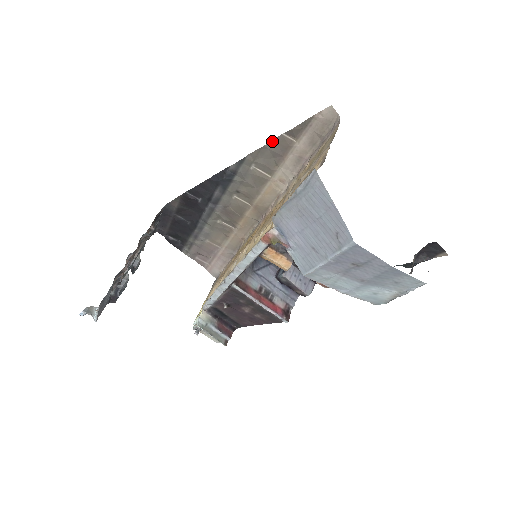
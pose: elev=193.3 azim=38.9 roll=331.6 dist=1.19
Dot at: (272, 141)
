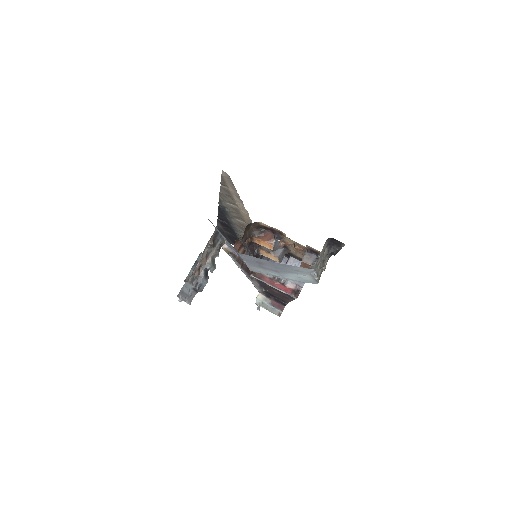
Dot at: (221, 189)
